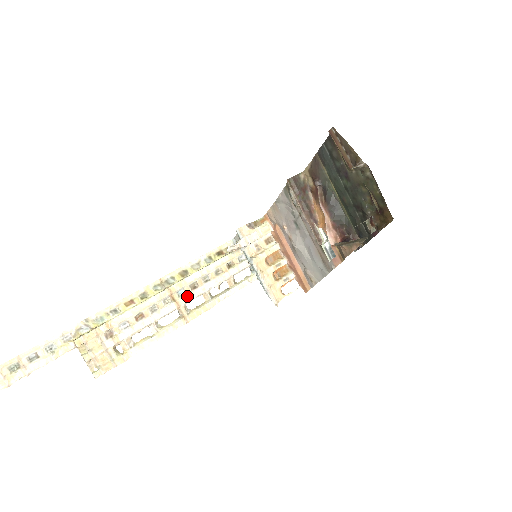
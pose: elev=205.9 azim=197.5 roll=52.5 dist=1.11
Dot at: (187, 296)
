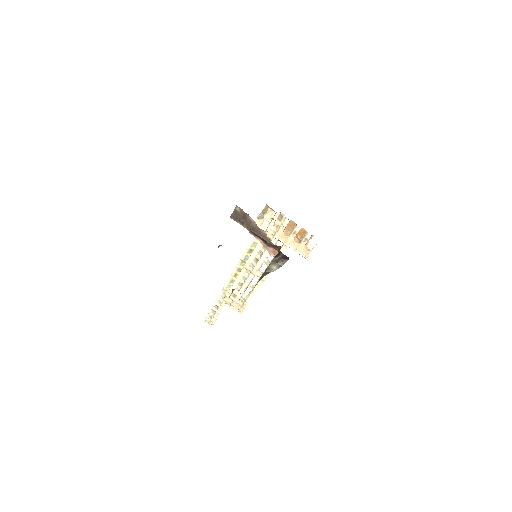
Dot at: (255, 268)
